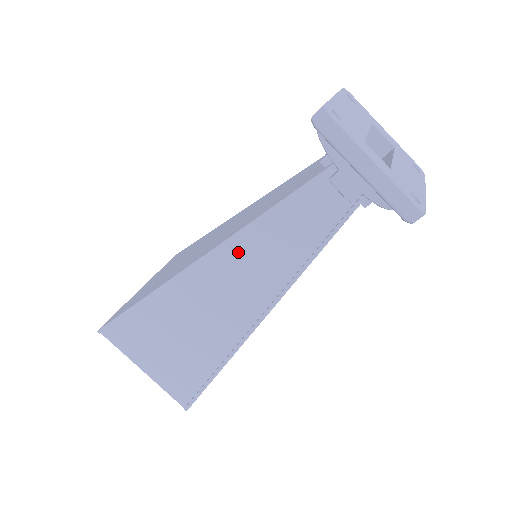
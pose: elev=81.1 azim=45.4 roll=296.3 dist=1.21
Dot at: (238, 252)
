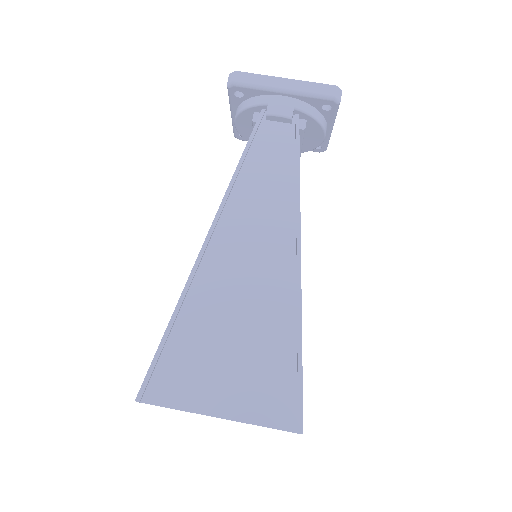
Dot at: (237, 209)
